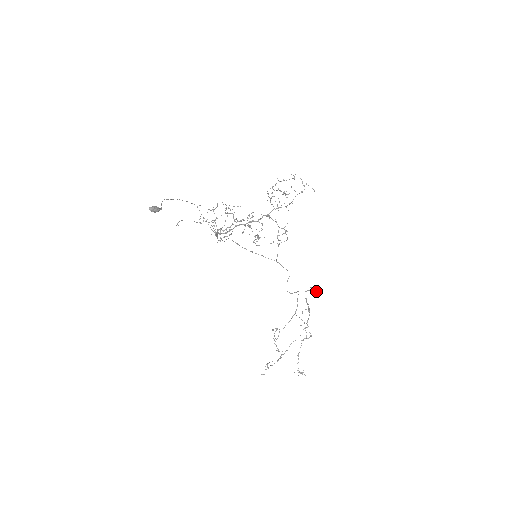
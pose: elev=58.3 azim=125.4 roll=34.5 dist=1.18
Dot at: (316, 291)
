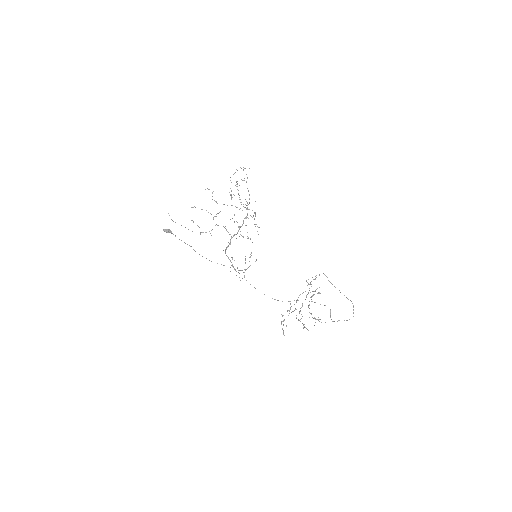
Dot at: occluded
